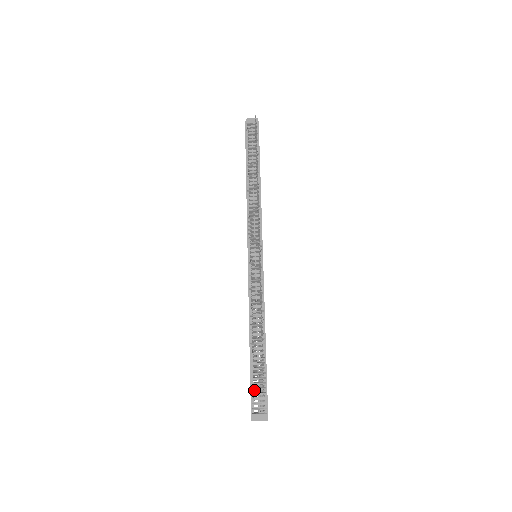
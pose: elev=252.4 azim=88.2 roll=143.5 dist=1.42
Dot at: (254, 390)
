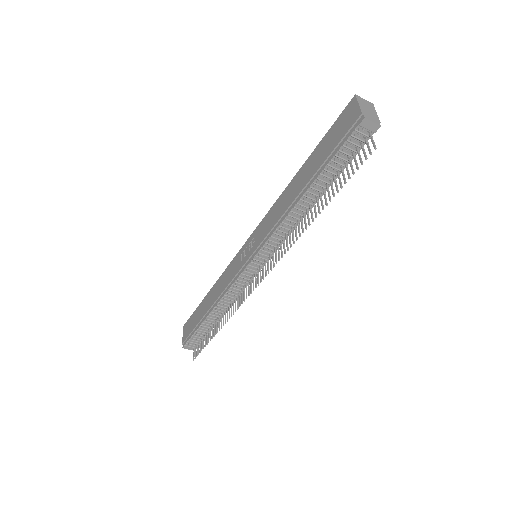
Dot at: occluded
